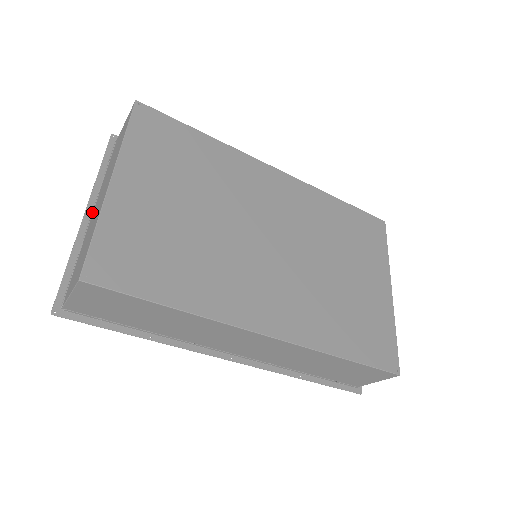
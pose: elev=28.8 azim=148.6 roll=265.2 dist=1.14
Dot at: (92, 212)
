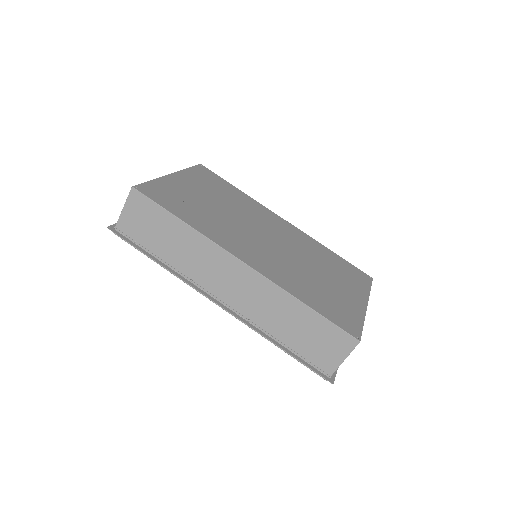
Dot at: occluded
